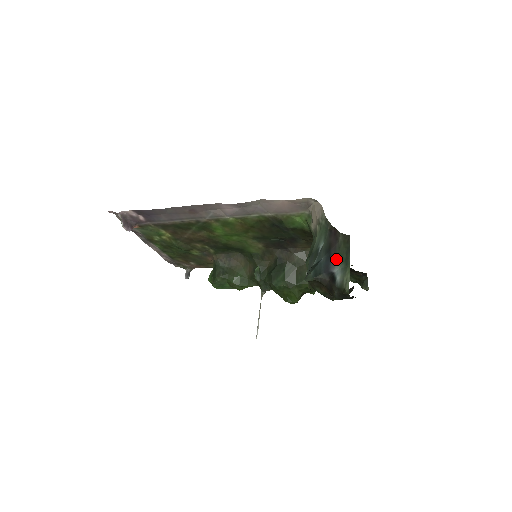
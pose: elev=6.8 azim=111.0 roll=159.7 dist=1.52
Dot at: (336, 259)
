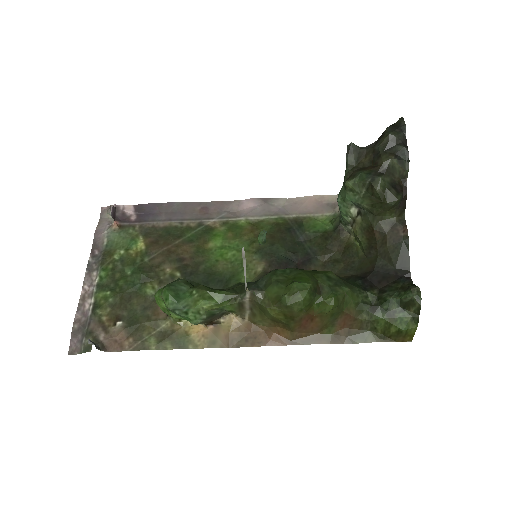
Dot at: occluded
